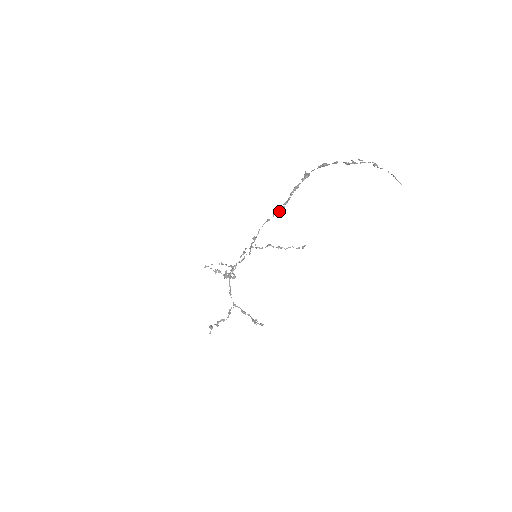
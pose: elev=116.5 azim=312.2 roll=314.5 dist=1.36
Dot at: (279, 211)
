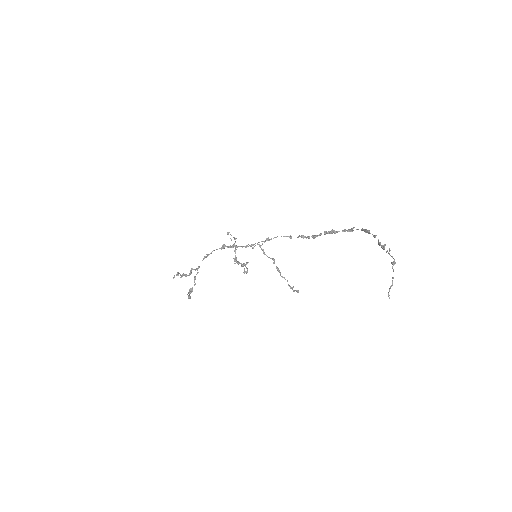
Dot at: (303, 237)
